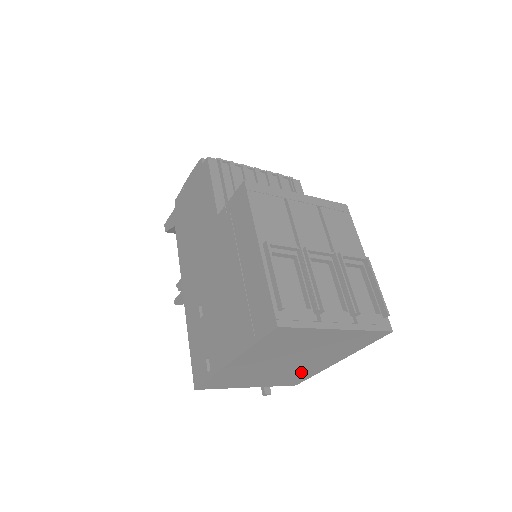
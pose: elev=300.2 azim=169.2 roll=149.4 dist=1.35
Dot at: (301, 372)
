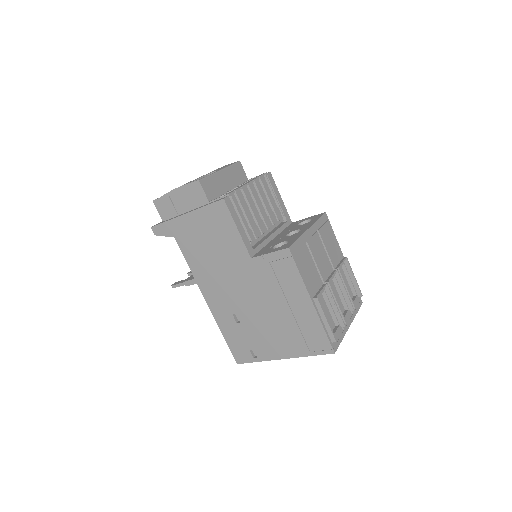
Dot at: occluded
